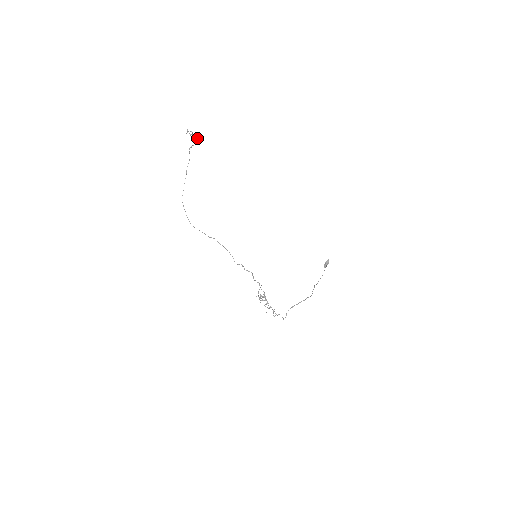
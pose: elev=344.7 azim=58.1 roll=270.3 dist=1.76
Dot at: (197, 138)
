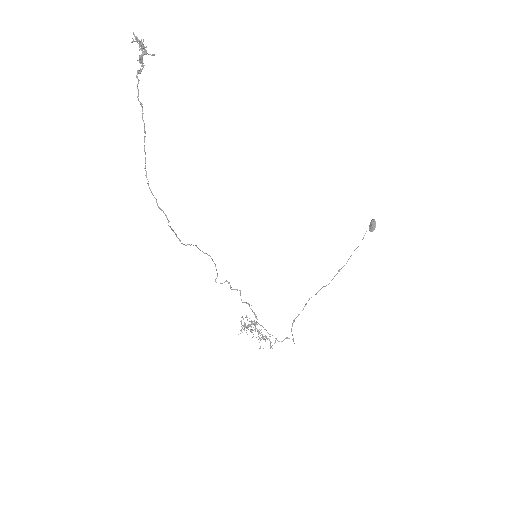
Dot at: (142, 57)
